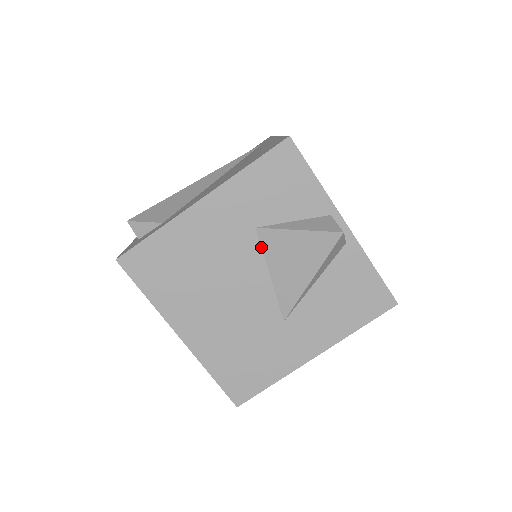
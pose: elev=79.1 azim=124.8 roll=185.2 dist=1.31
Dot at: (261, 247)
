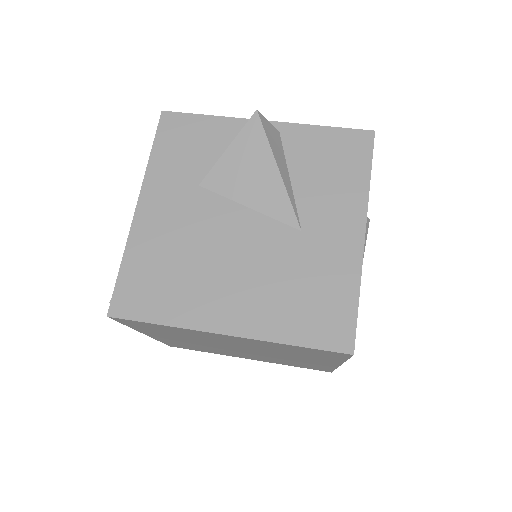
Dot at: (218, 194)
